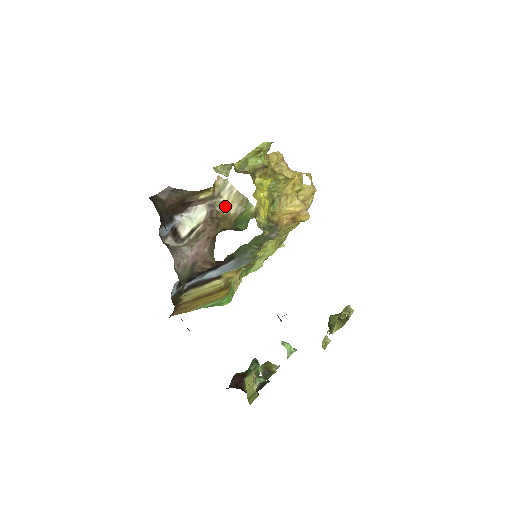
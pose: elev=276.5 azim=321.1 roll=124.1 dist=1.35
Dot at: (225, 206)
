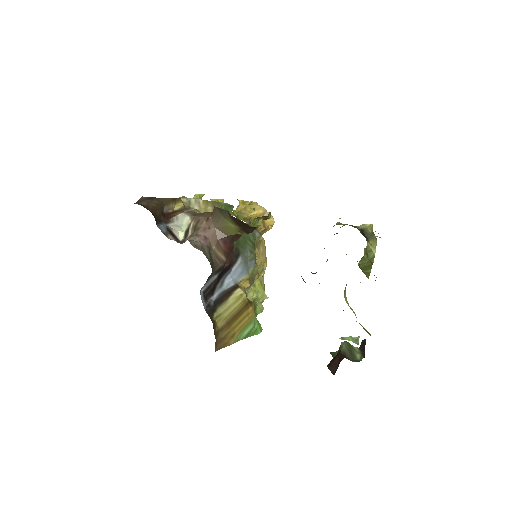
Dot at: (201, 212)
